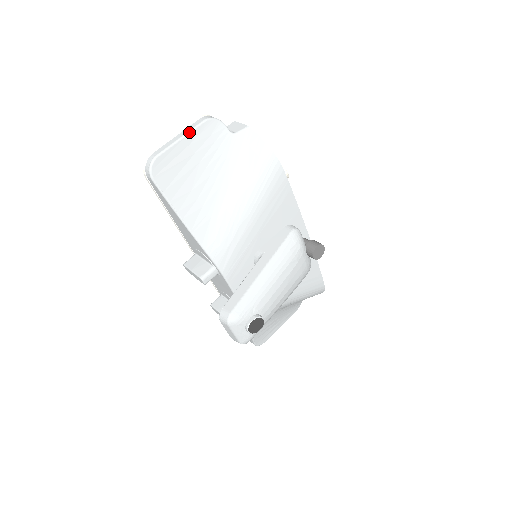
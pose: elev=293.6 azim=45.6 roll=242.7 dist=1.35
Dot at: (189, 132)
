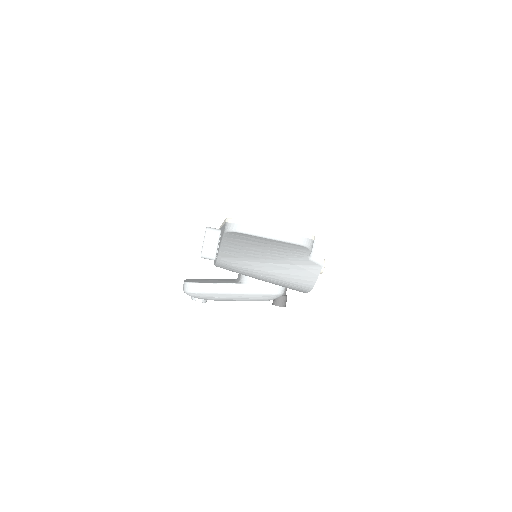
Dot at: (281, 241)
